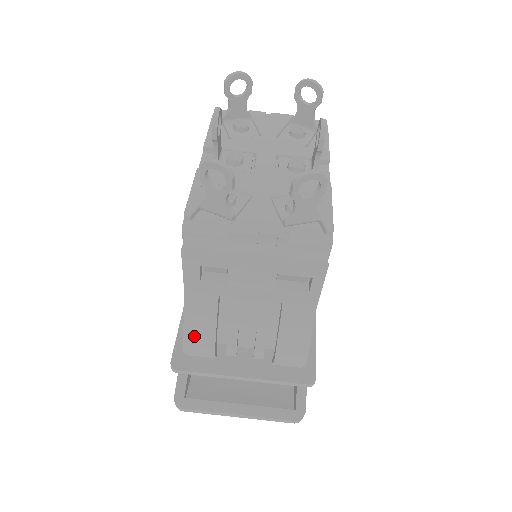
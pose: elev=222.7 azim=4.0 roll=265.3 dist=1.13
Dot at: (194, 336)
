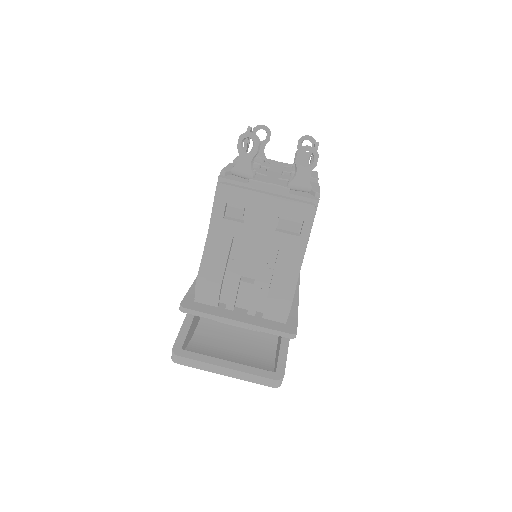
Dot at: (207, 270)
